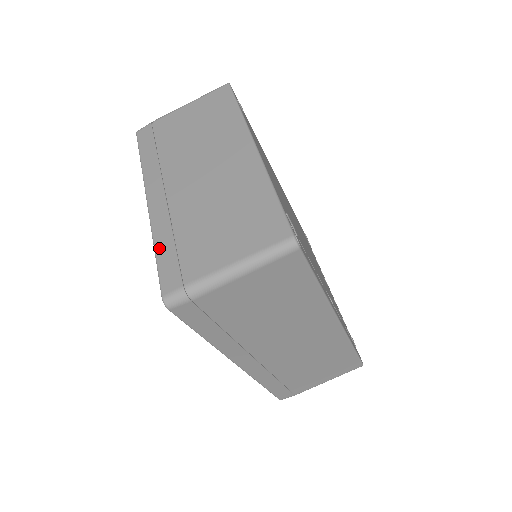
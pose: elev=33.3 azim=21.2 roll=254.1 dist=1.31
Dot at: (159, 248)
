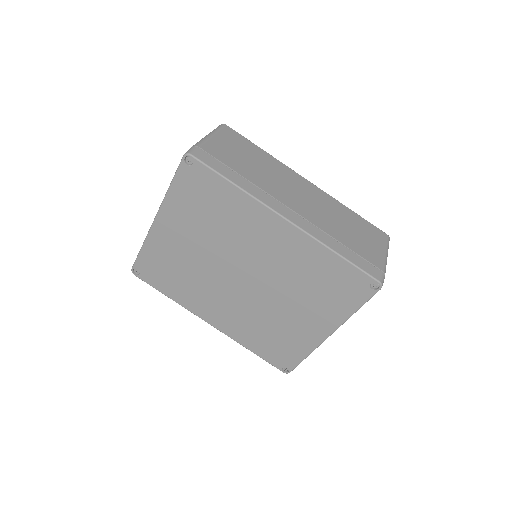
Dot at: (171, 184)
